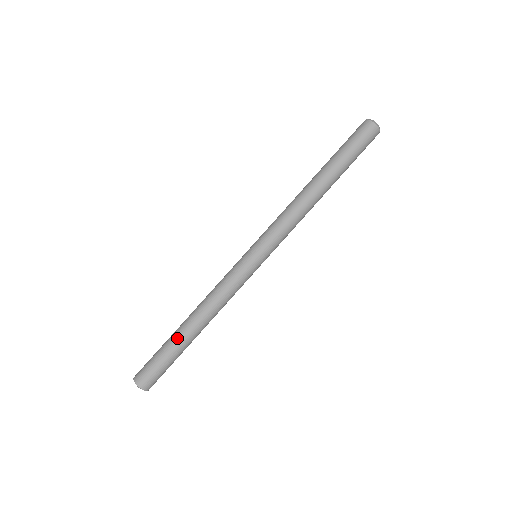
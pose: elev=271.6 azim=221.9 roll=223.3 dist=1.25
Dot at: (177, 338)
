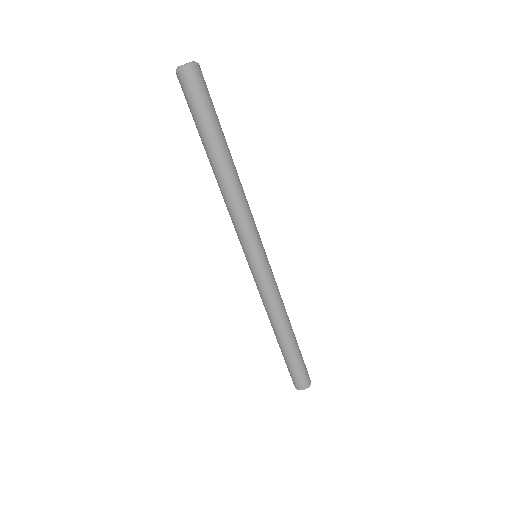
Dot at: (282, 349)
